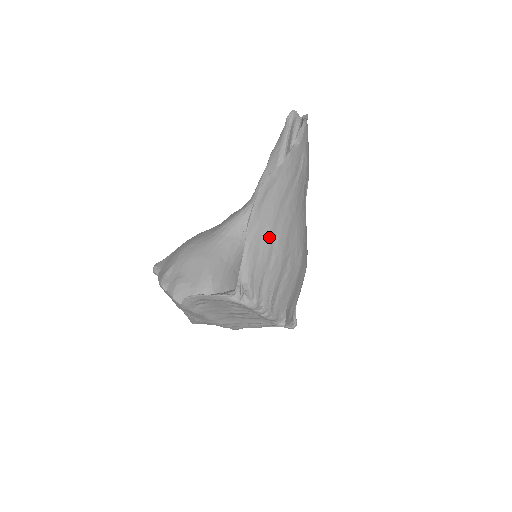
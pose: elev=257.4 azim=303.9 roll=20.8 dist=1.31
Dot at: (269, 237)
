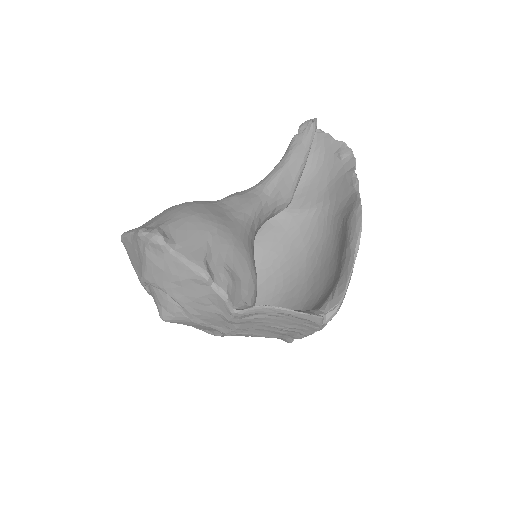
Dot at: occluded
